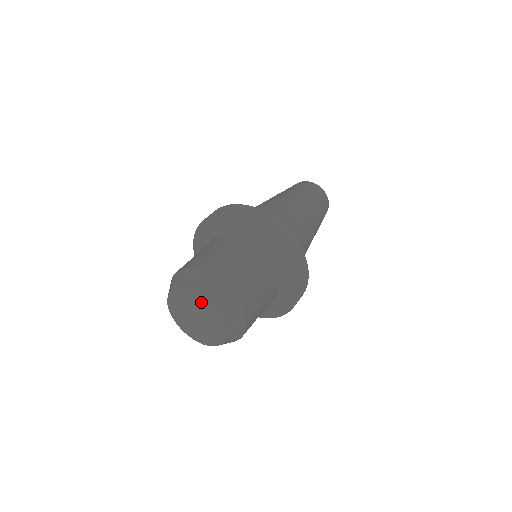
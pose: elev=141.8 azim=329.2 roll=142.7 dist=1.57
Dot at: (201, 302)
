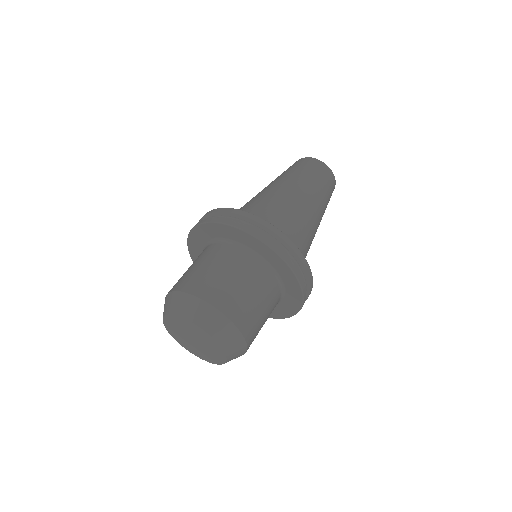
Dot at: (187, 324)
